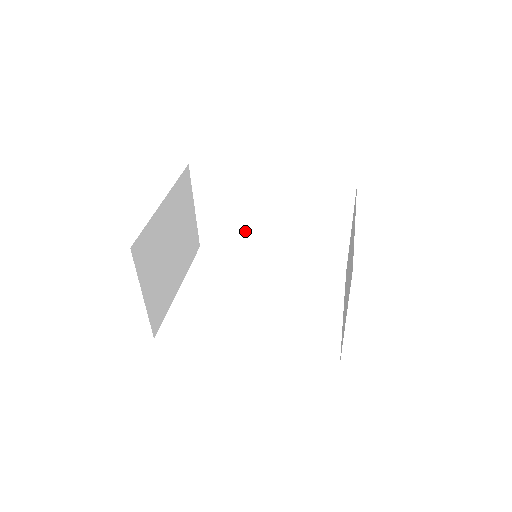
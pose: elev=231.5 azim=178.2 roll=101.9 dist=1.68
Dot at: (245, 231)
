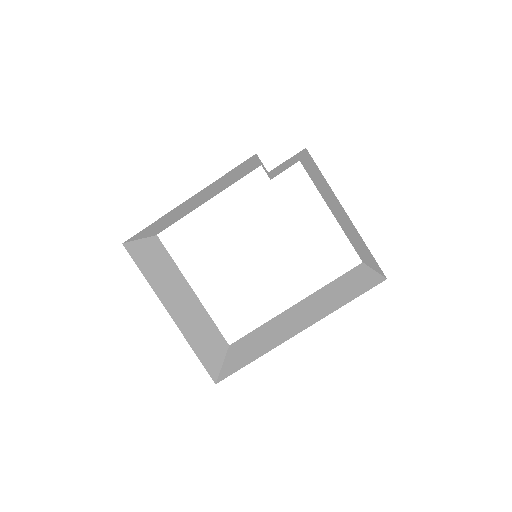
Dot at: occluded
